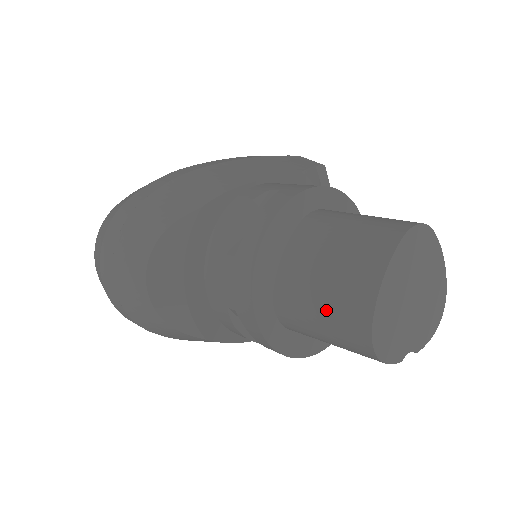
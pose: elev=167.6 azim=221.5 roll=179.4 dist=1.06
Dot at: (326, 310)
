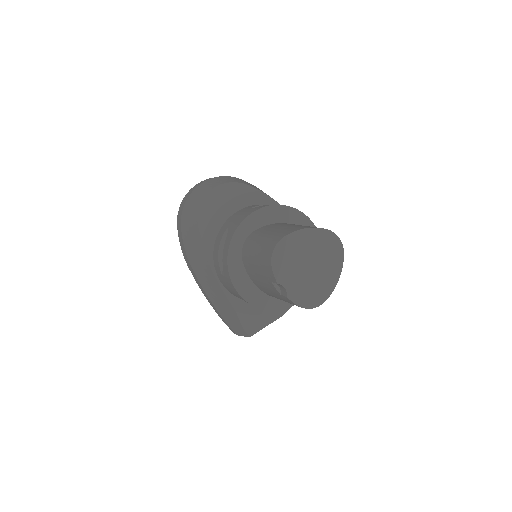
Dot at: (270, 234)
